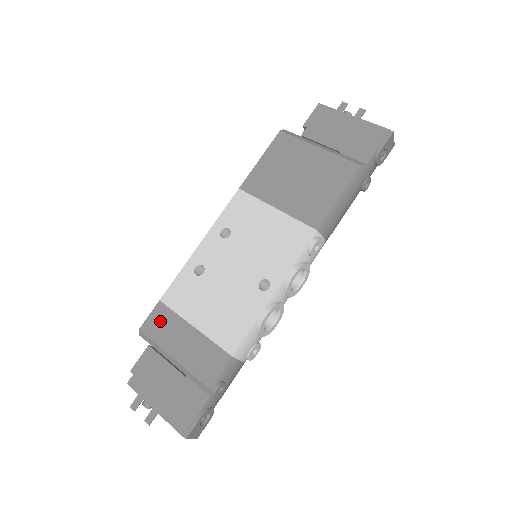
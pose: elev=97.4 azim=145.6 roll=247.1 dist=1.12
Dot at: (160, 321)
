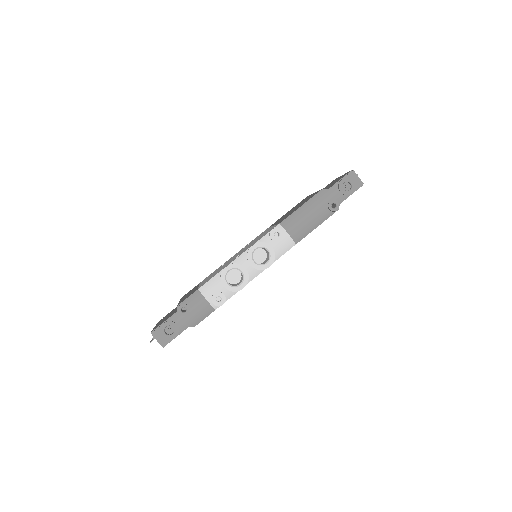
Dot at: (191, 290)
